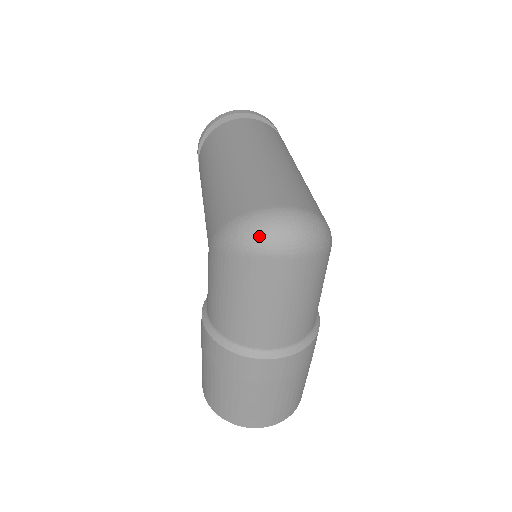
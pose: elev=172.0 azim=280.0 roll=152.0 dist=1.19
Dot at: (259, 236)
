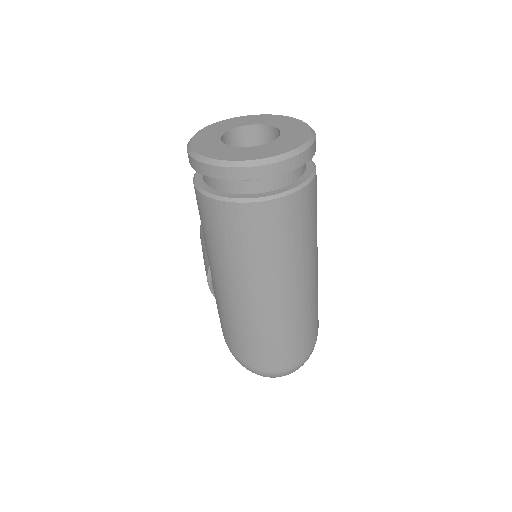
Dot at: (263, 376)
